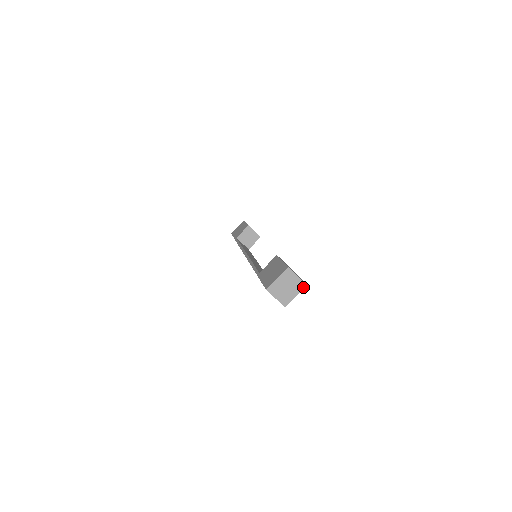
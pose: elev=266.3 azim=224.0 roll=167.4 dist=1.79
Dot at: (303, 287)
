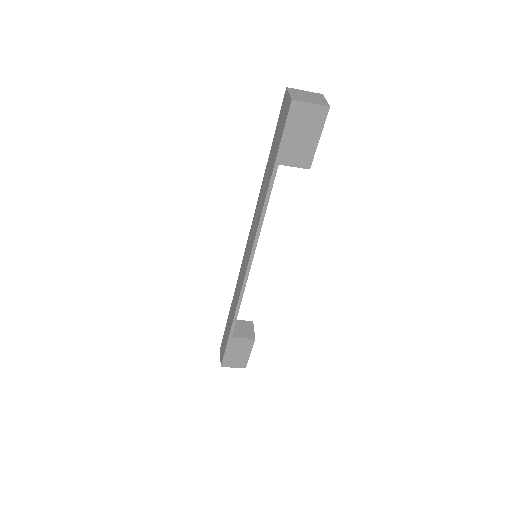
Dot at: occluded
